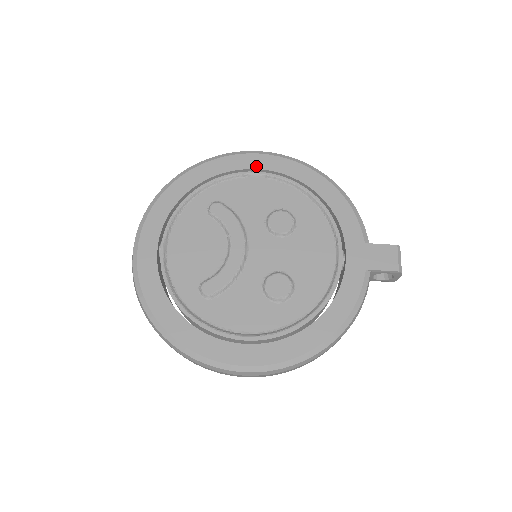
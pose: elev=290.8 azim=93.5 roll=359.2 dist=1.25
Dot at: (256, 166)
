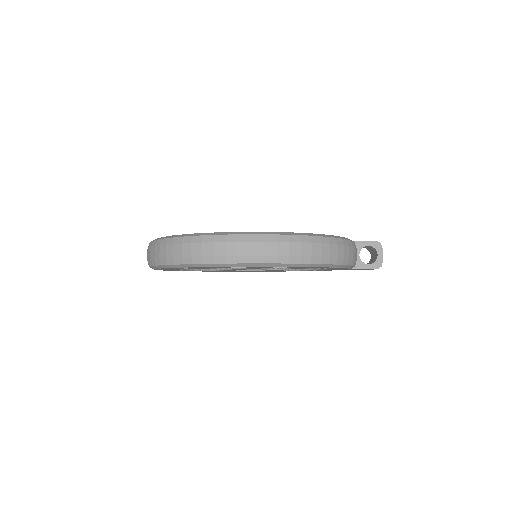
Dot at: occluded
